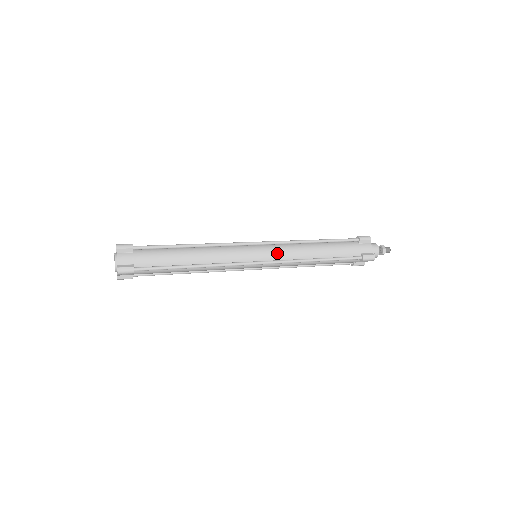
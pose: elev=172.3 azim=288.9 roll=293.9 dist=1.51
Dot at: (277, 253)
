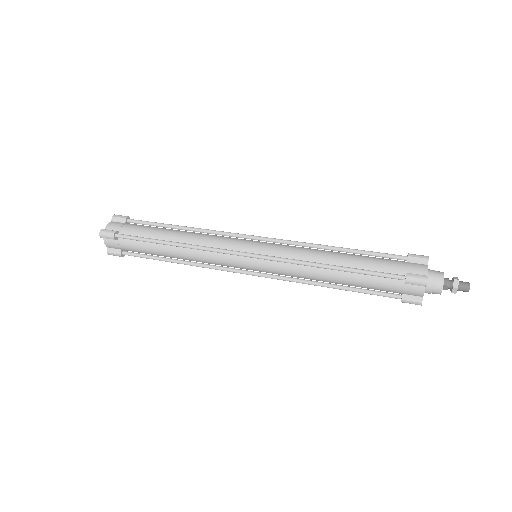
Dot at: (277, 249)
